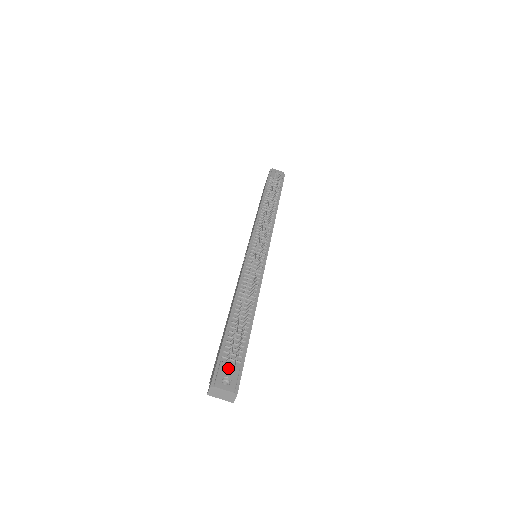
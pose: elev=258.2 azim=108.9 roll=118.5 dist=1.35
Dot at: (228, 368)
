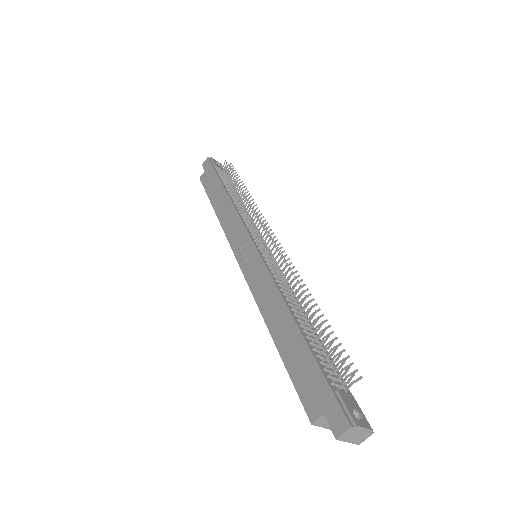
Dot at: (347, 398)
